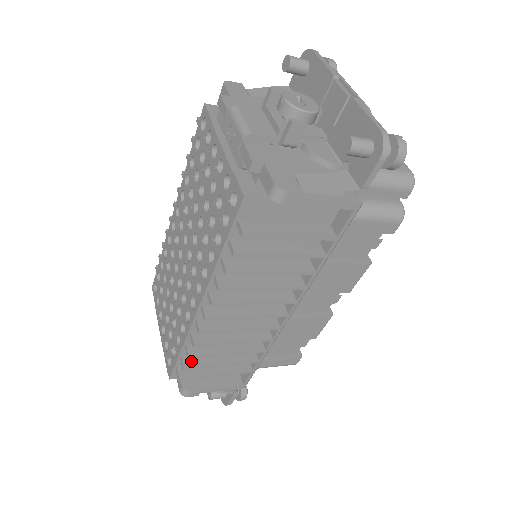
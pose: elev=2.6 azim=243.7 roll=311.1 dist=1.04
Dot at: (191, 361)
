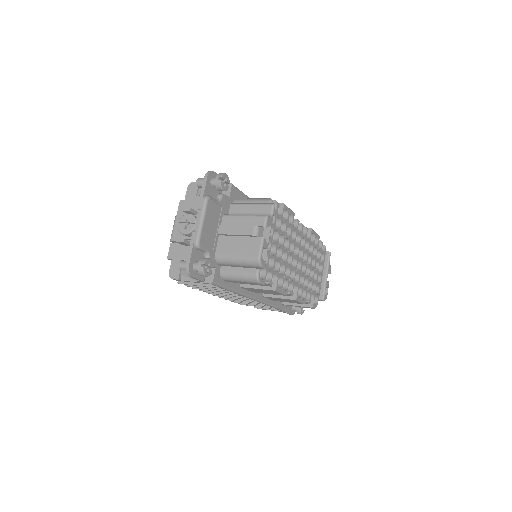
Dot at: occluded
